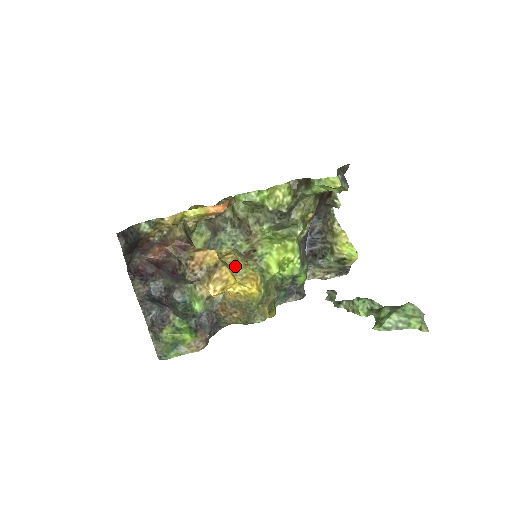
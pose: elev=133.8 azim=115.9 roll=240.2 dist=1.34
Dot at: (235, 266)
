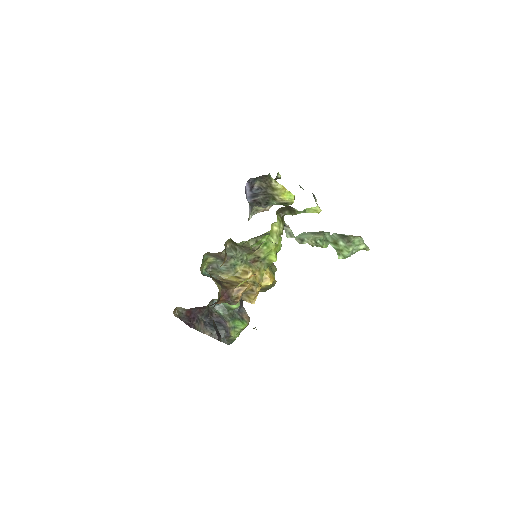
Dot at: (257, 278)
